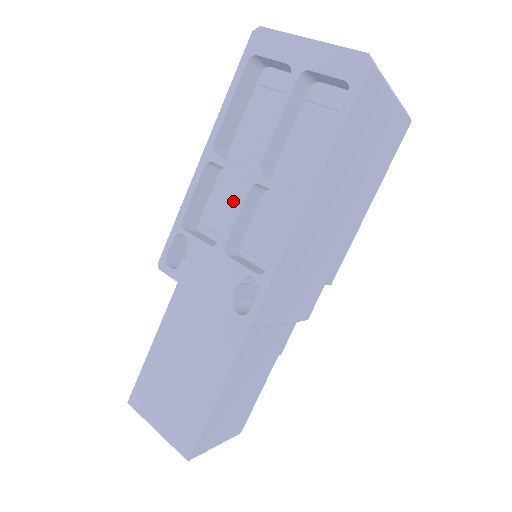
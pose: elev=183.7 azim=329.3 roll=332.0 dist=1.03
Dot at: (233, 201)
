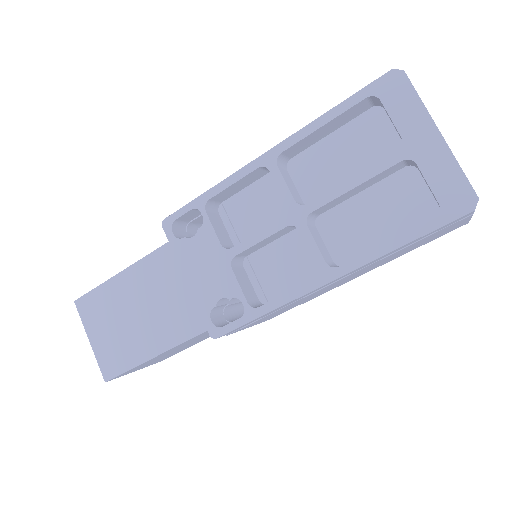
Dot at: (266, 210)
